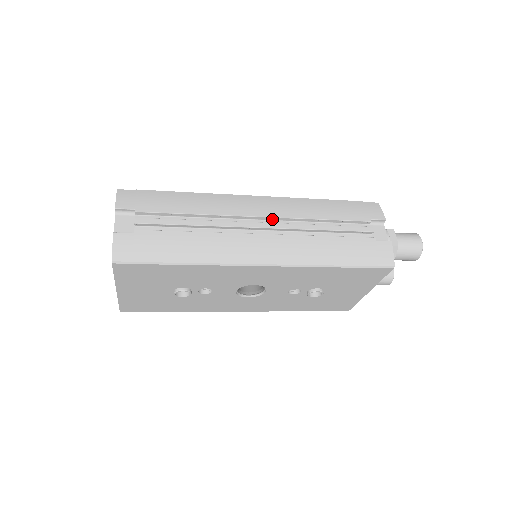
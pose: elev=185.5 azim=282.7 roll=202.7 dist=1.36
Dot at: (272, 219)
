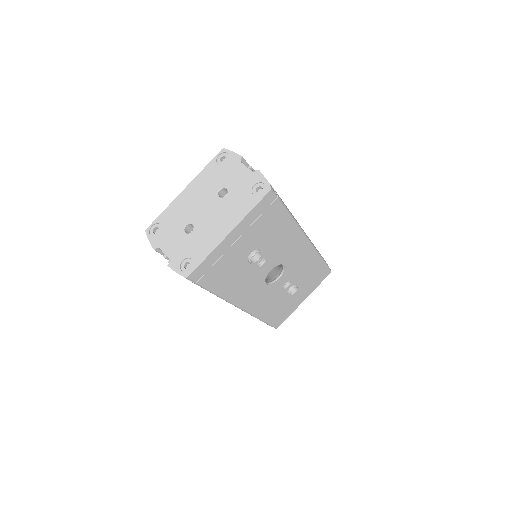
Dot at: occluded
